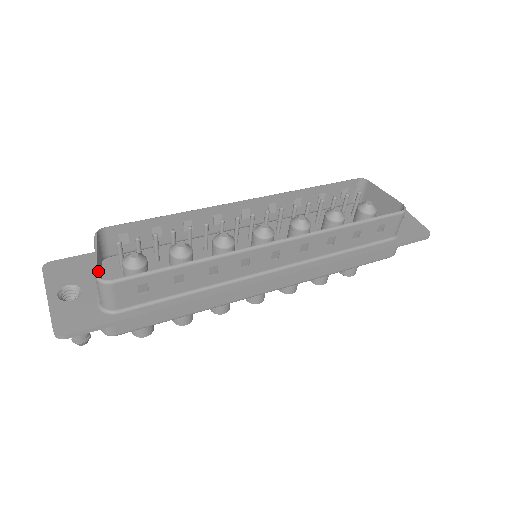
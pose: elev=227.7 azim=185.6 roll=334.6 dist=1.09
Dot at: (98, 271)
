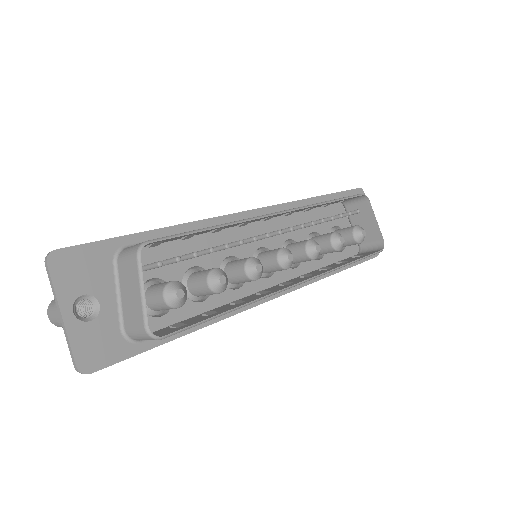
Dot at: (143, 313)
